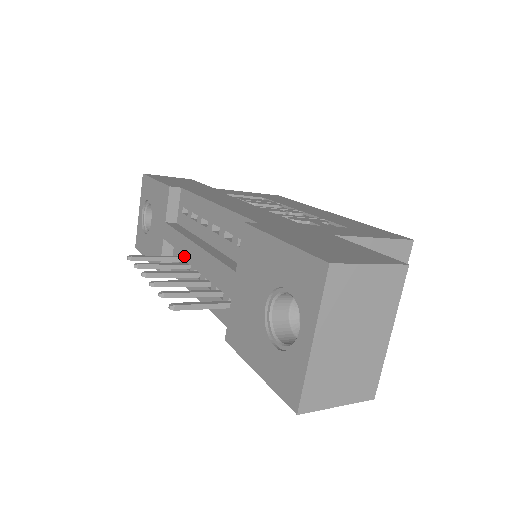
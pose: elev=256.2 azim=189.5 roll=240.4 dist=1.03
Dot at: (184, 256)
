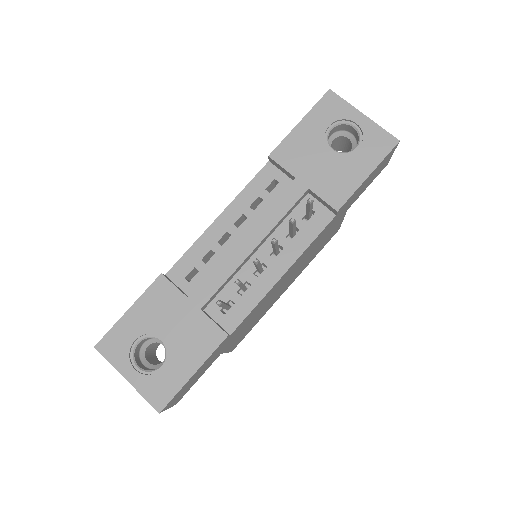
Dot at: (231, 292)
